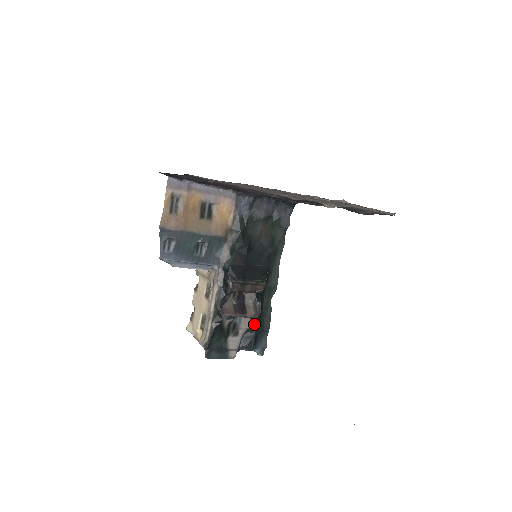
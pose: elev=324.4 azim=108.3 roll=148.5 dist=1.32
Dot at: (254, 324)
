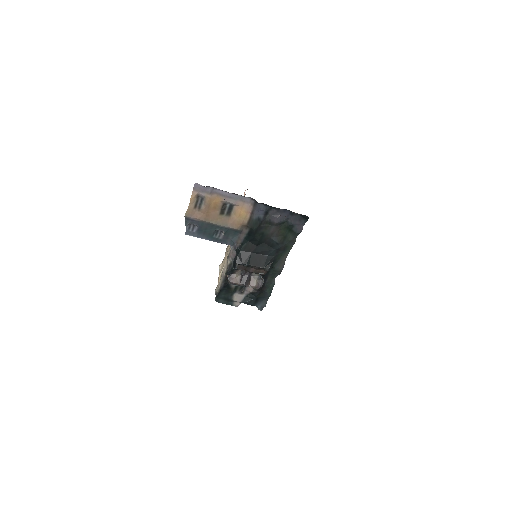
Dot at: (256, 291)
